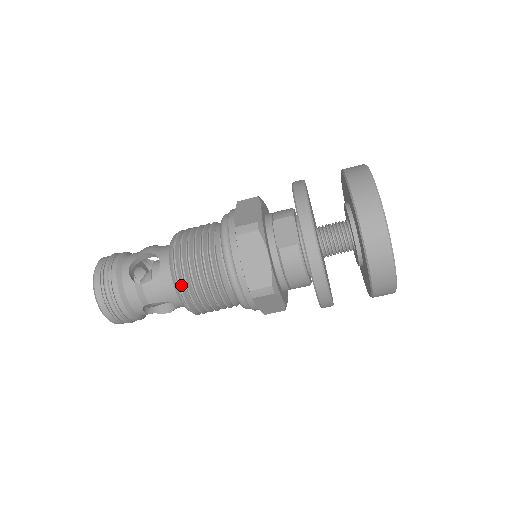
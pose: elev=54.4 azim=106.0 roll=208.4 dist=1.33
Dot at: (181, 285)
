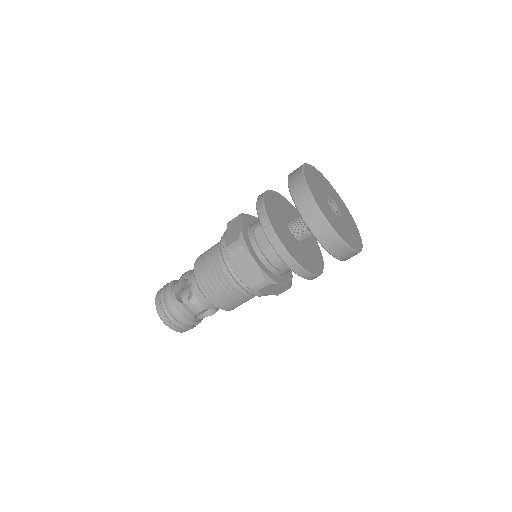
Dot at: (209, 297)
